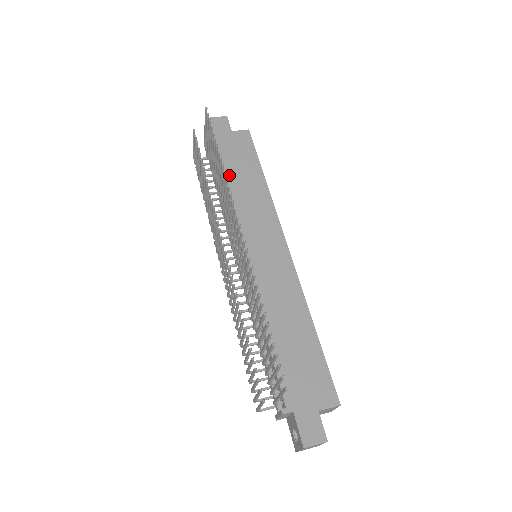
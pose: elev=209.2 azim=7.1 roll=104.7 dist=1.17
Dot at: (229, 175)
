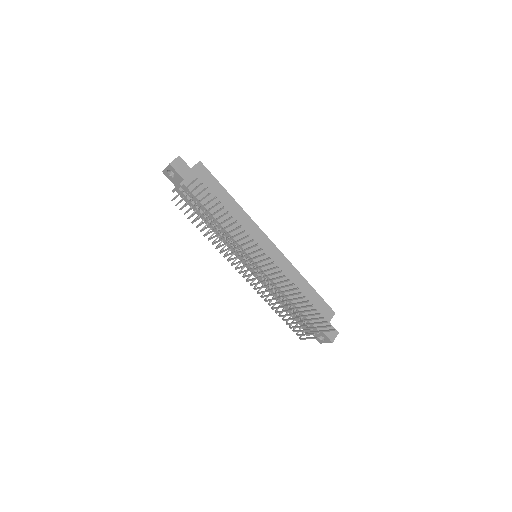
Dot at: (213, 209)
